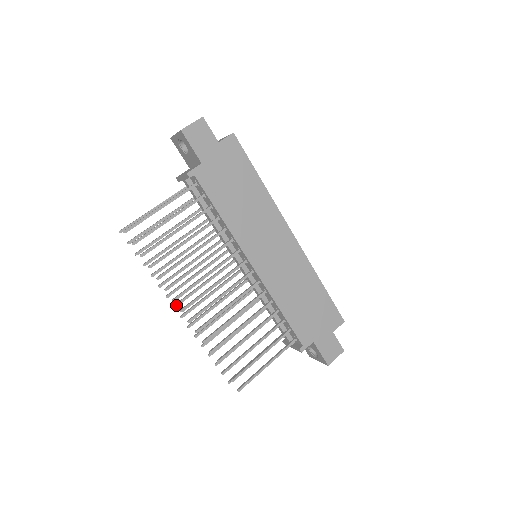
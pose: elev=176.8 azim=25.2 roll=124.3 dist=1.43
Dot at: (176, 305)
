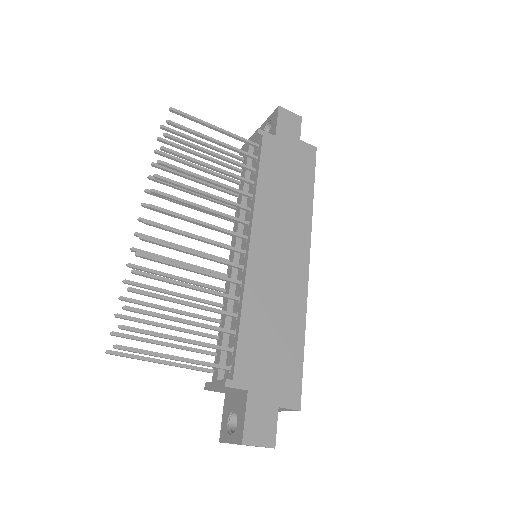
Dot at: (143, 219)
